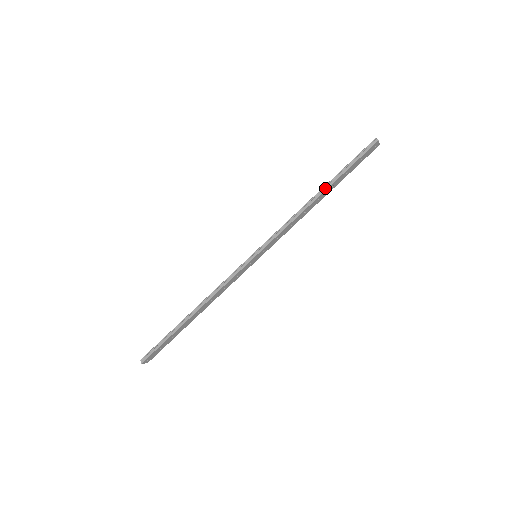
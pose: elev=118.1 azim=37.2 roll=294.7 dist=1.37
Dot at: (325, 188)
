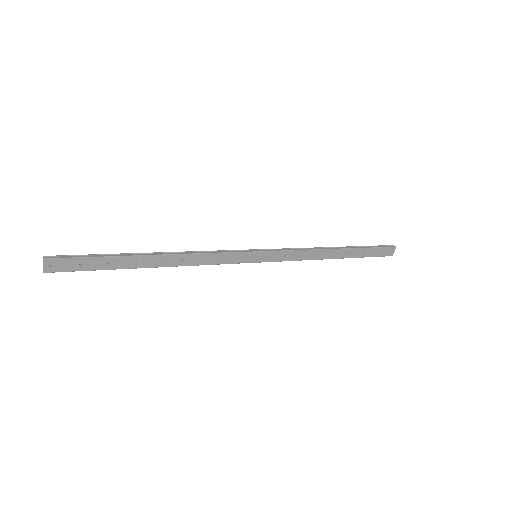
Dot at: (345, 247)
